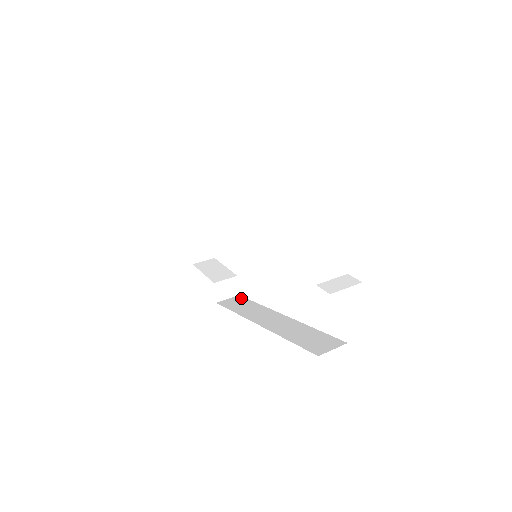
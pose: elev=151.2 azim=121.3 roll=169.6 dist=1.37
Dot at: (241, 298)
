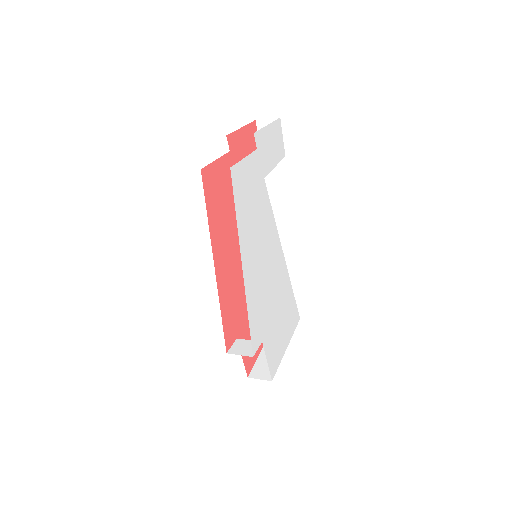
Dot at: occluded
